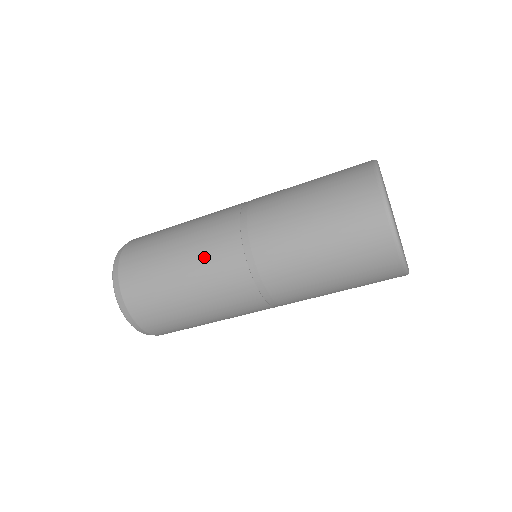
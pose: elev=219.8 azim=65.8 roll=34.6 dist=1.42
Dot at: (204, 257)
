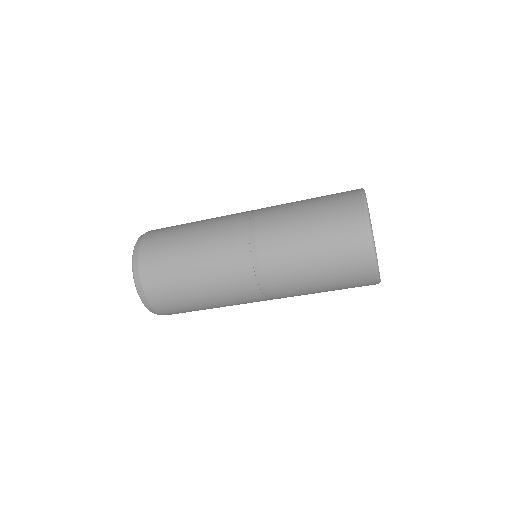
Dot at: (226, 292)
